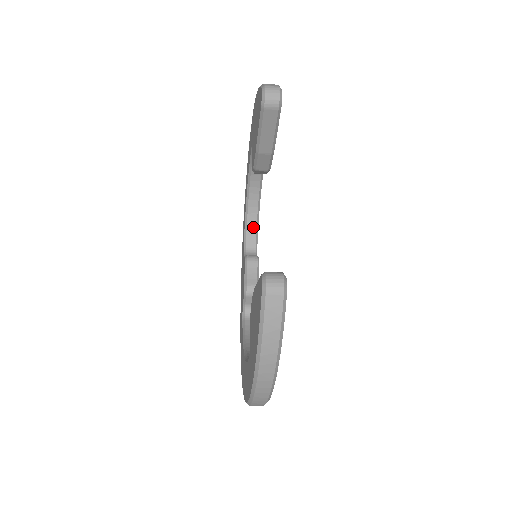
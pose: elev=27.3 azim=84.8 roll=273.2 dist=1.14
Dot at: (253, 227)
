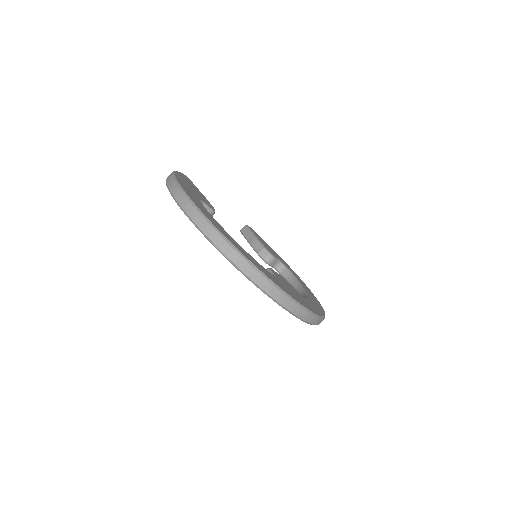
Dot at: occluded
